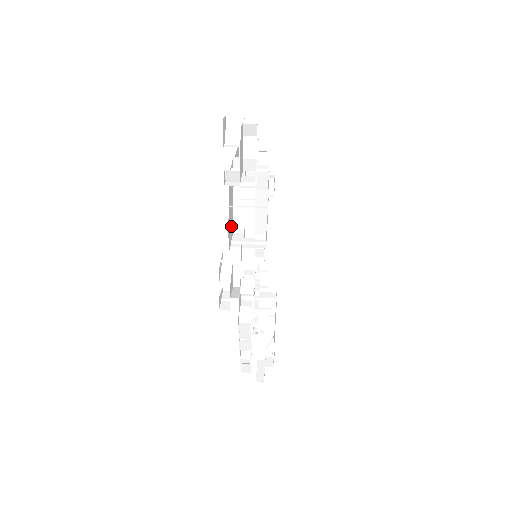
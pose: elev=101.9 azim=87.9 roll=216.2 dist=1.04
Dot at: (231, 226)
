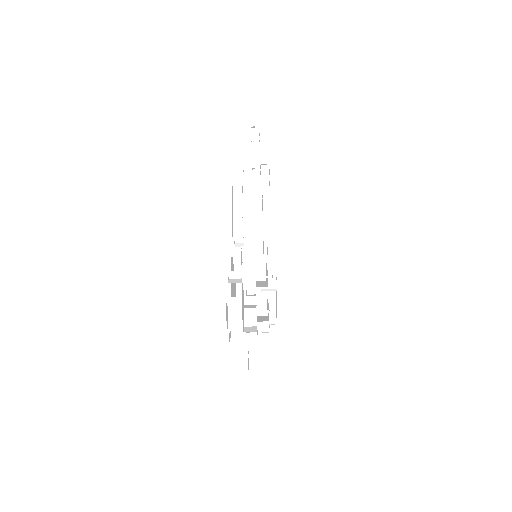
Dot at: occluded
